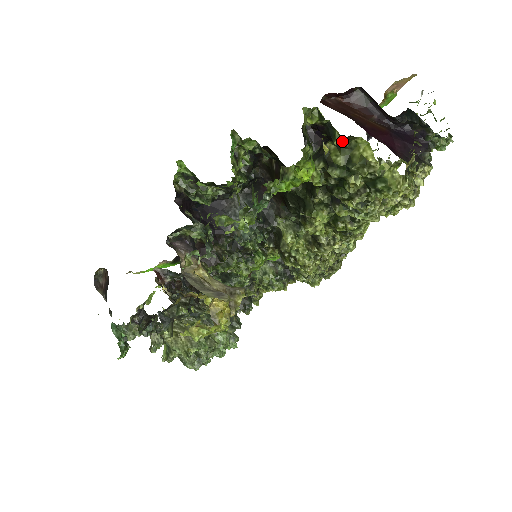
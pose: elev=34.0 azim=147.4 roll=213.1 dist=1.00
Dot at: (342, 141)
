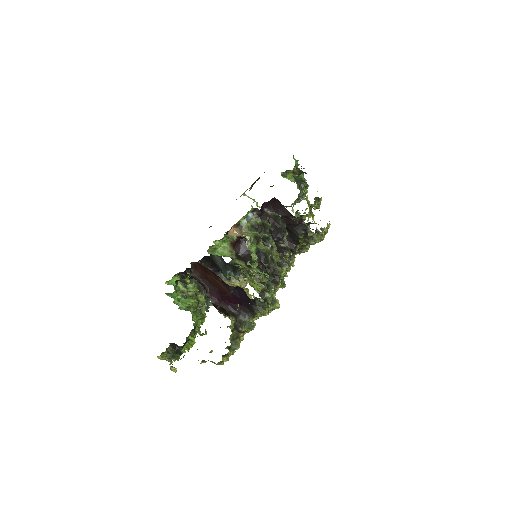
Dot at: occluded
